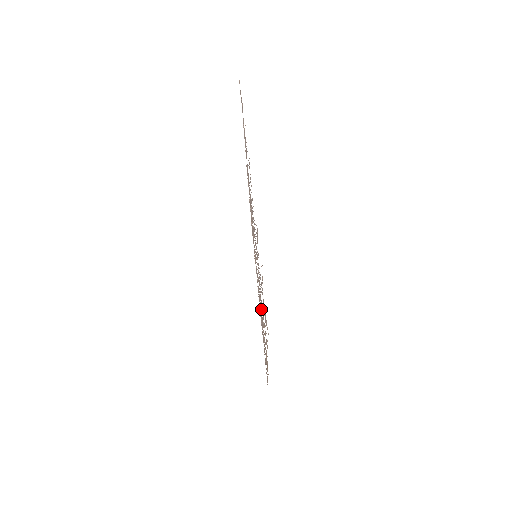
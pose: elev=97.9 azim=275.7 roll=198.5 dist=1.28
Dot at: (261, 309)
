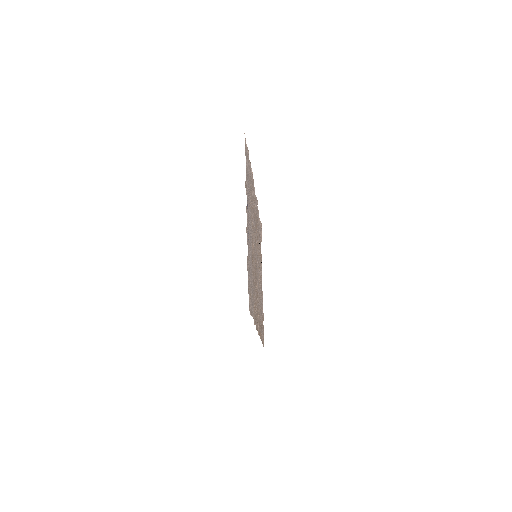
Dot at: (256, 296)
